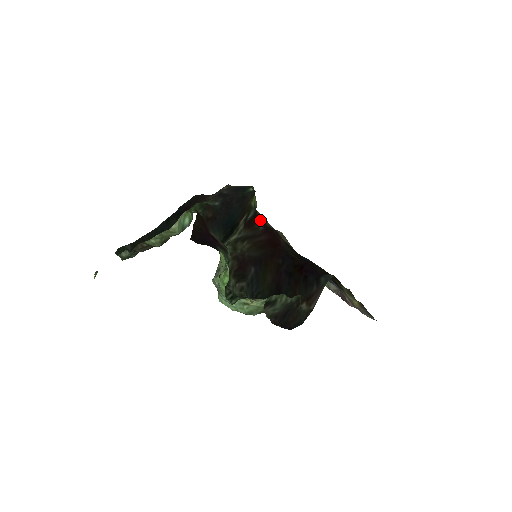
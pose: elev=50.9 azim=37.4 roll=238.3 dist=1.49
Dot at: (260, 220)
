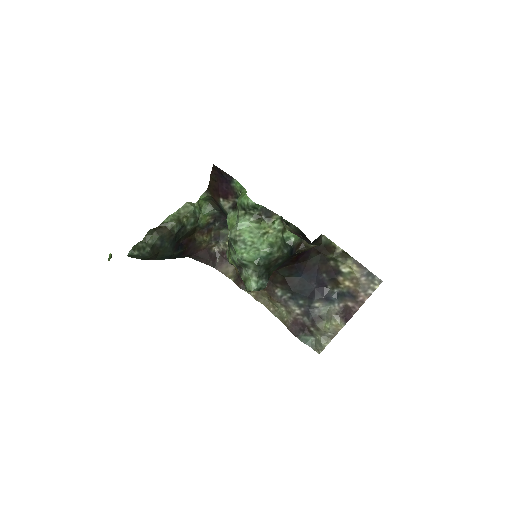
Dot at: occluded
